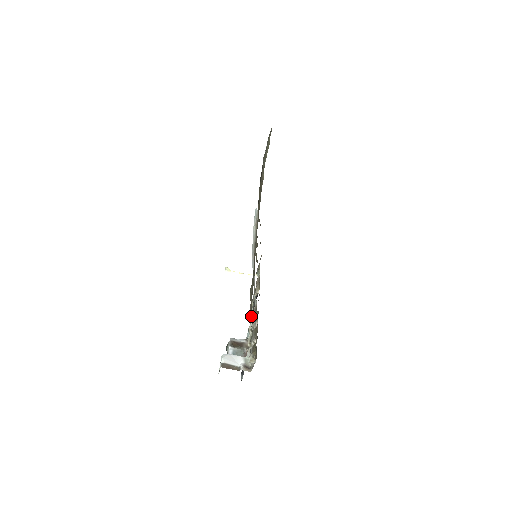
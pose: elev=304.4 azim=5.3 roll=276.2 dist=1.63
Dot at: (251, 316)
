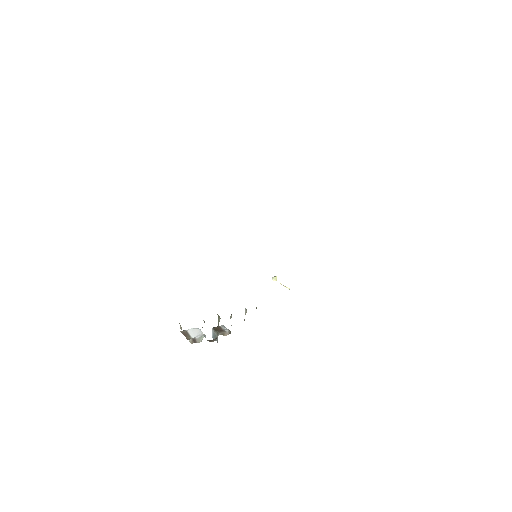
Dot at: (245, 313)
